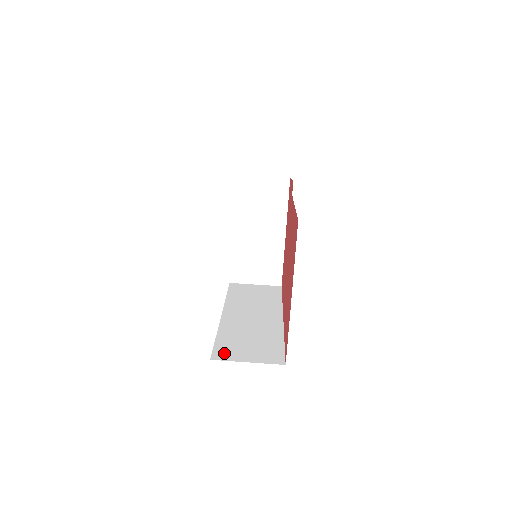
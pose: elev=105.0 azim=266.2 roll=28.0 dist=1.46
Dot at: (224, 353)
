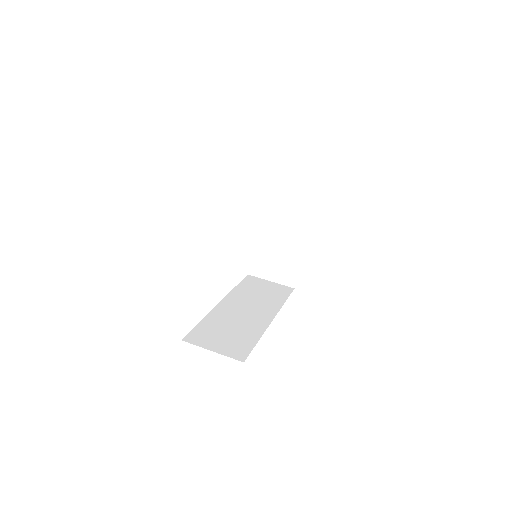
Dot at: (197, 337)
